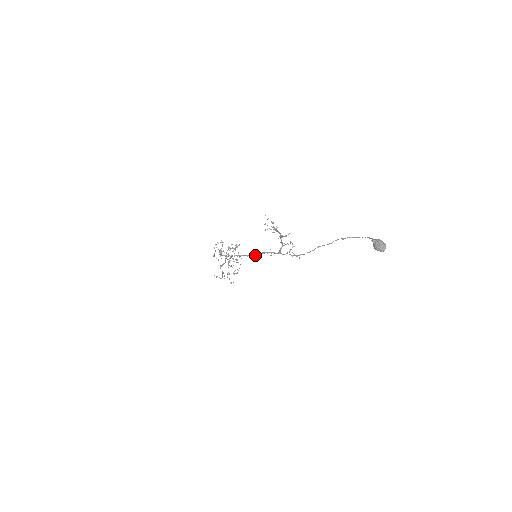
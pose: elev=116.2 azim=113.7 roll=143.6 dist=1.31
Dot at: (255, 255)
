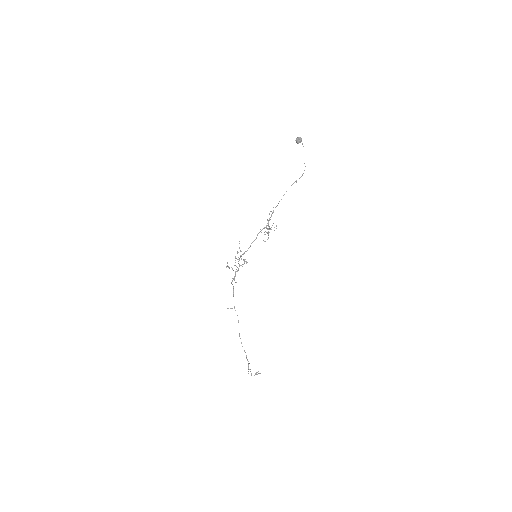
Dot at: (252, 242)
